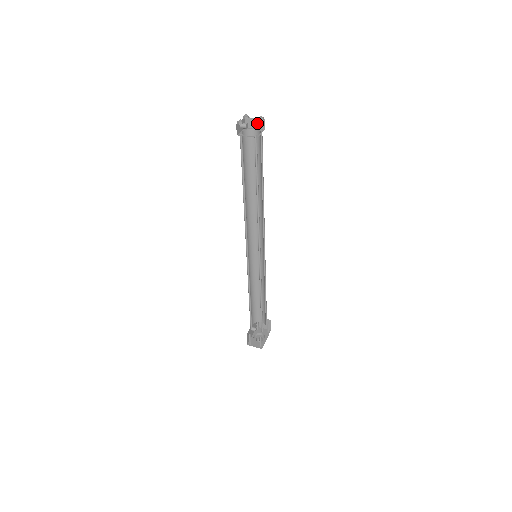
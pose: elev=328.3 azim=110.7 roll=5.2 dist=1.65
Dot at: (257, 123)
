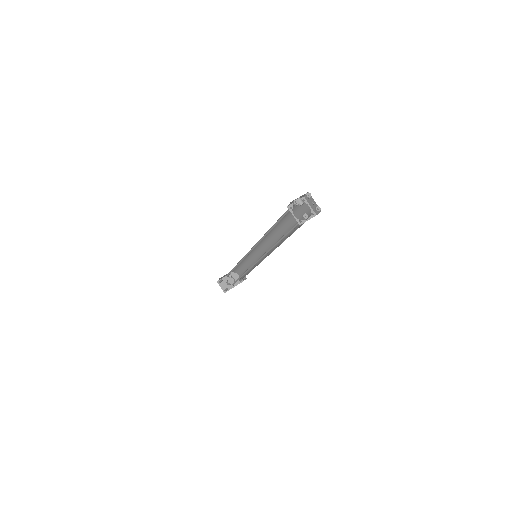
Dot at: (307, 218)
